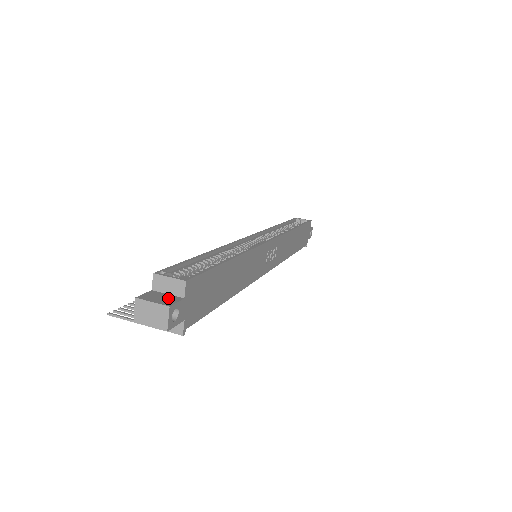
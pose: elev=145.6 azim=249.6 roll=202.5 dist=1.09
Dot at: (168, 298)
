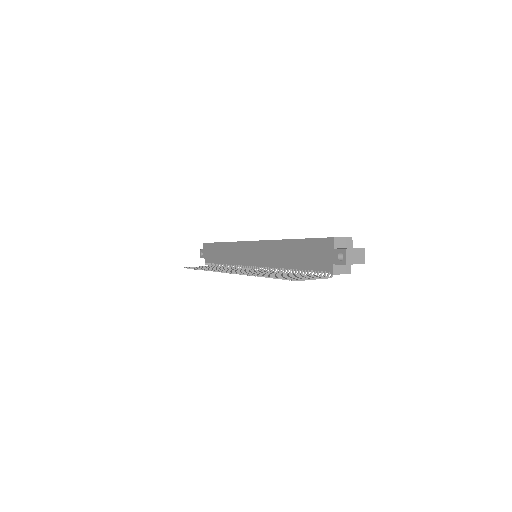
Dot at: occluded
